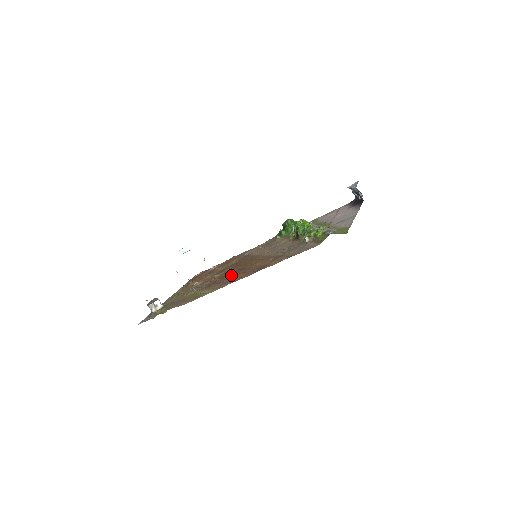
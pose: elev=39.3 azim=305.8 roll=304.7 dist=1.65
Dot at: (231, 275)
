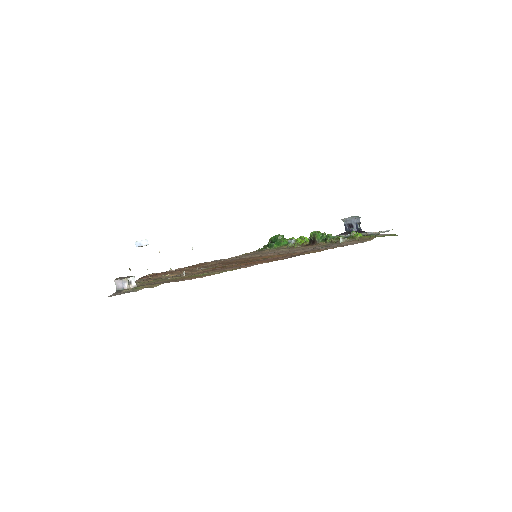
Dot at: (238, 264)
